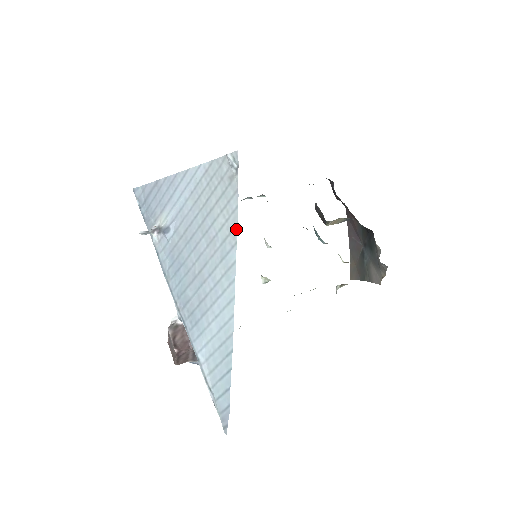
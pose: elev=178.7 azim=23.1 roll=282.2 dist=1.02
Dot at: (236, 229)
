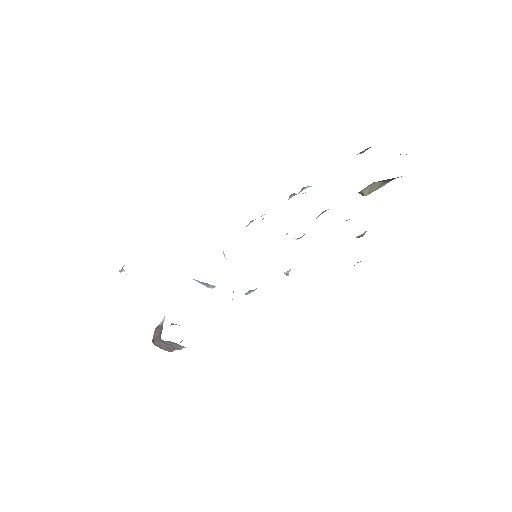
Dot at: occluded
